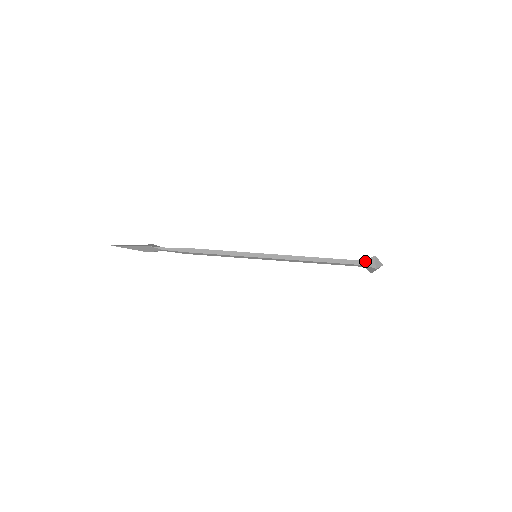
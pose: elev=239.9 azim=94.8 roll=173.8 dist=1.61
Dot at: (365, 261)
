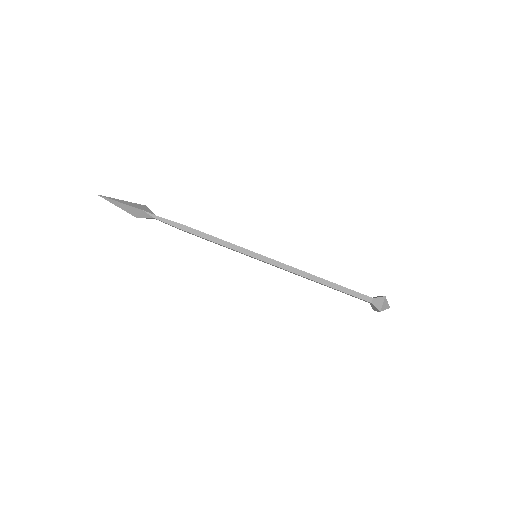
Dot at: (372, 298)
